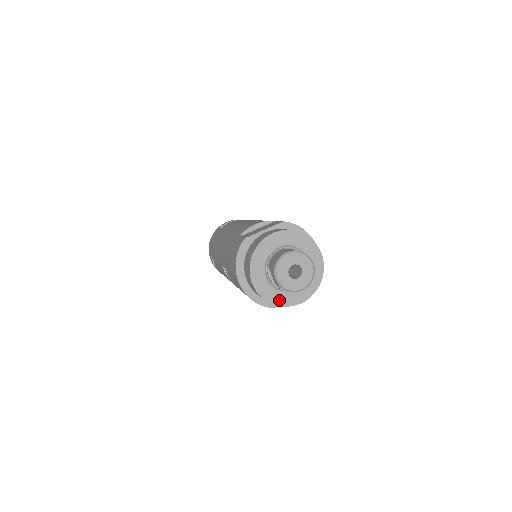
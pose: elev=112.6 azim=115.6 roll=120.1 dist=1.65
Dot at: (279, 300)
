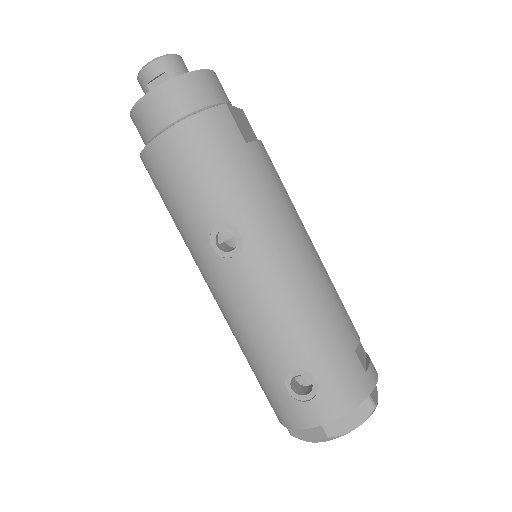
Dot at: (190, 75)
